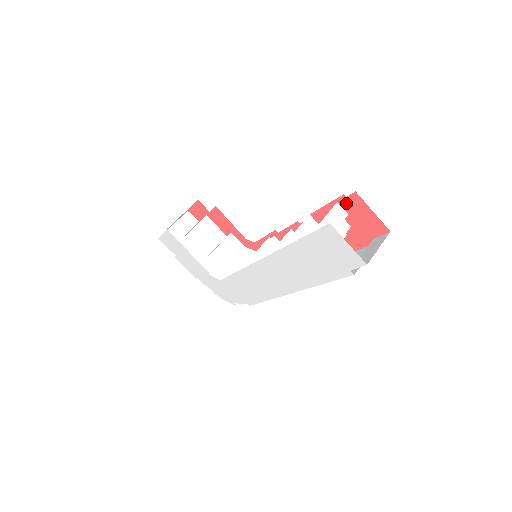
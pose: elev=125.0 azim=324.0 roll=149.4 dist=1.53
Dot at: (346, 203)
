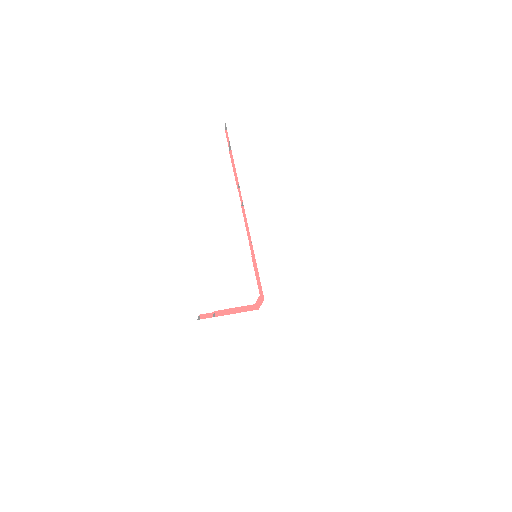
Dot at: occluded
